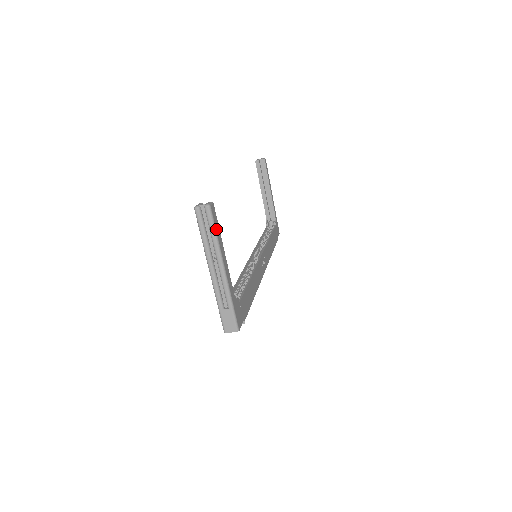
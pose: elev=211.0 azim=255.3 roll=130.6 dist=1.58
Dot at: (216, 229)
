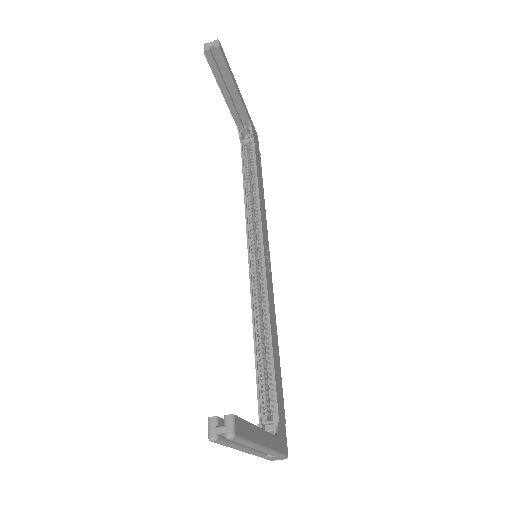
Dot at: (247, 438)
